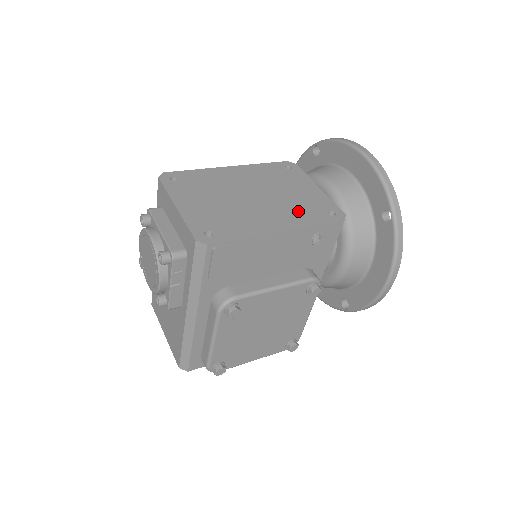
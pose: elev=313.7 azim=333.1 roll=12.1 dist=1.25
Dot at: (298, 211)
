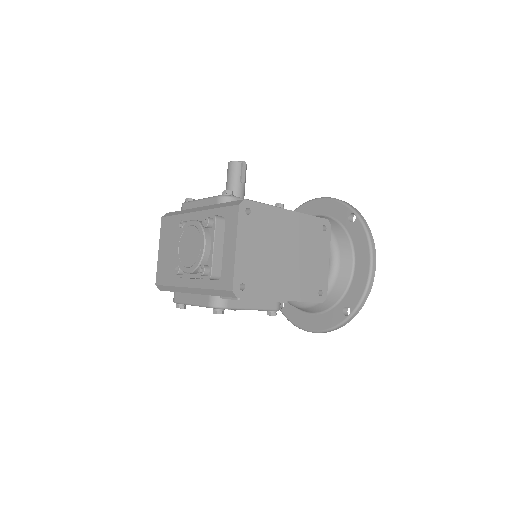
Dot at: (303, 283)
